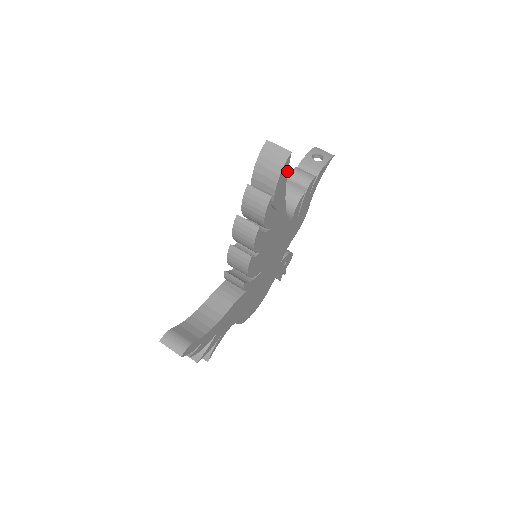
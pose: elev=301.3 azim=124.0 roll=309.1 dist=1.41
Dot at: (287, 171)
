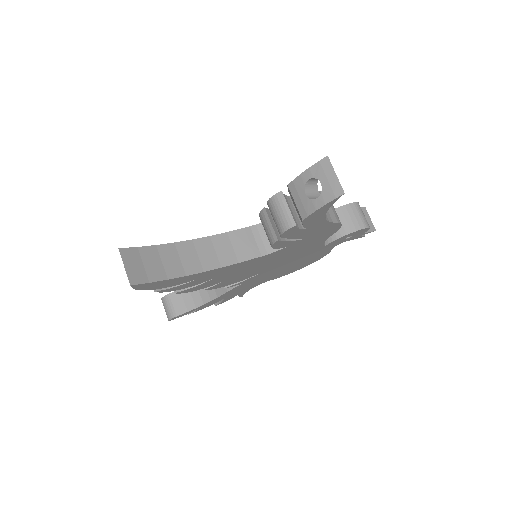
Dot at: (157, 281)
